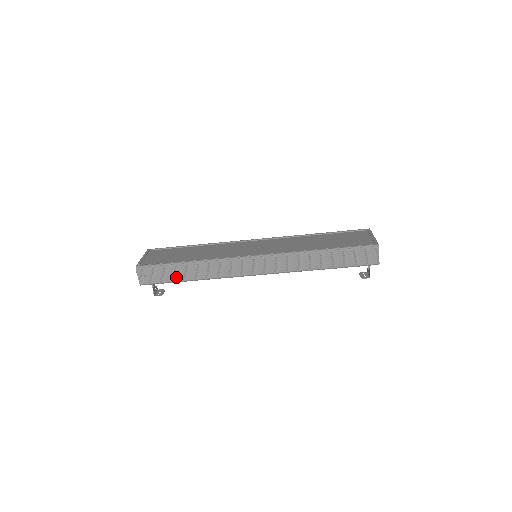
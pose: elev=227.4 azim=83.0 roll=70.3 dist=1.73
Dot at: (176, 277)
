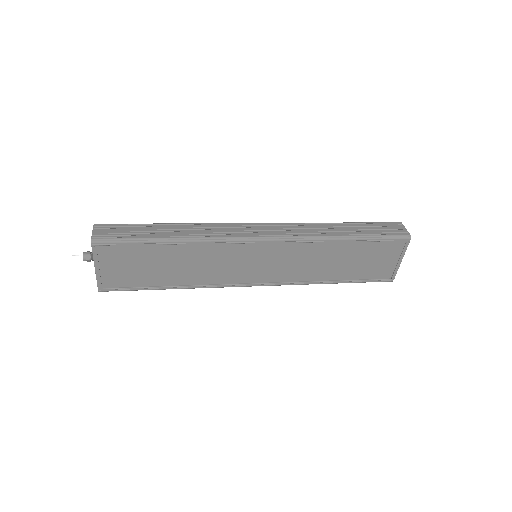
Dot at: occluded
